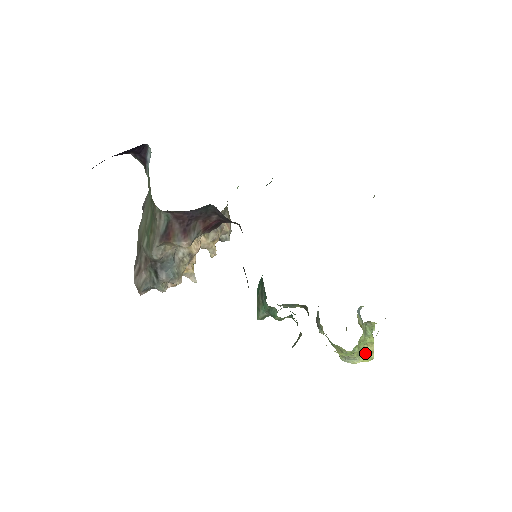
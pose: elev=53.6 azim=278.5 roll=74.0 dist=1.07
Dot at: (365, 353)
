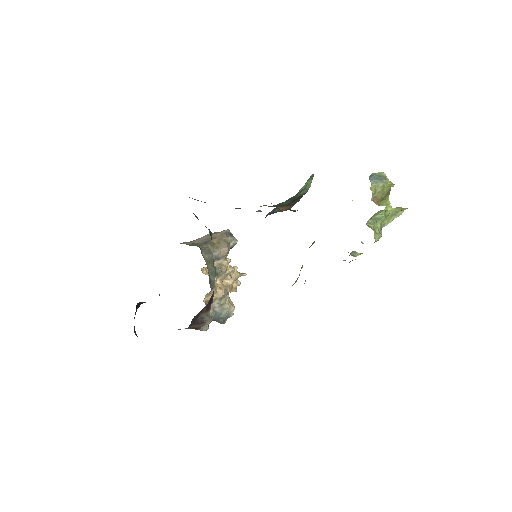
Dot at: (398, 211)
